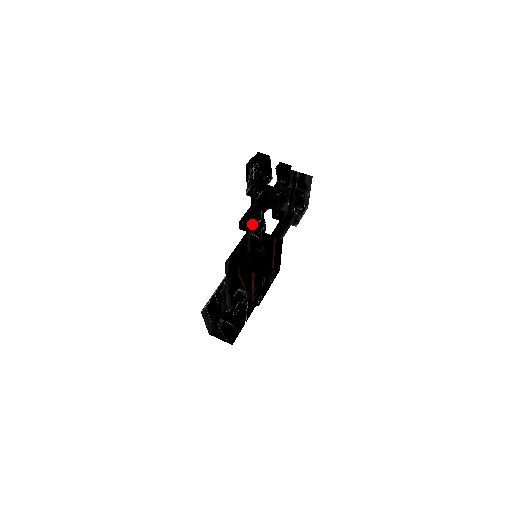
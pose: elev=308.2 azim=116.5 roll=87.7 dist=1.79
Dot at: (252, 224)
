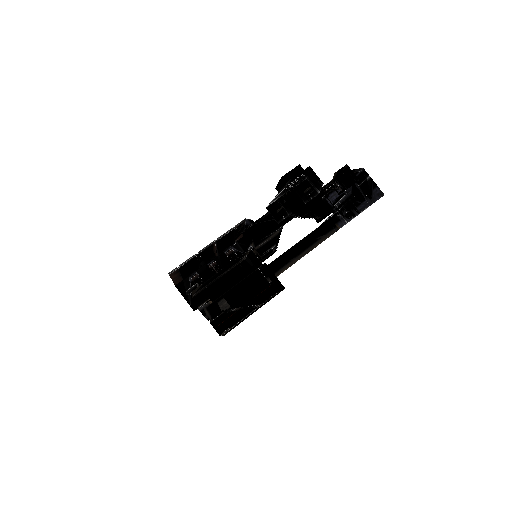
Dot at: (263, 233)
